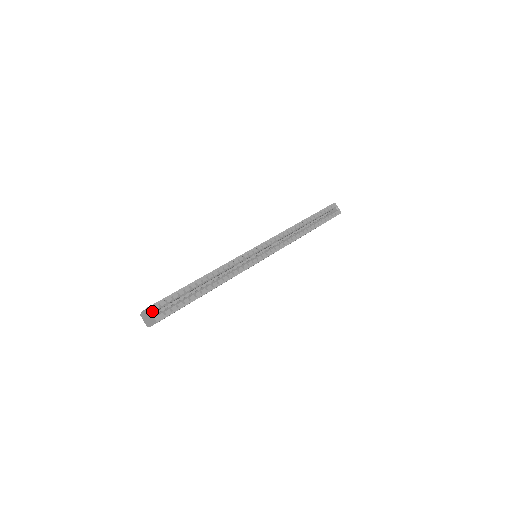
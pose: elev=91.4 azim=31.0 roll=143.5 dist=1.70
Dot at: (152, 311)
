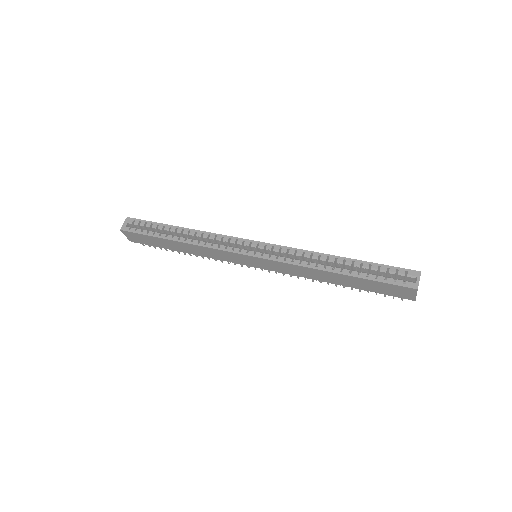
Dot at: (126, 221)
